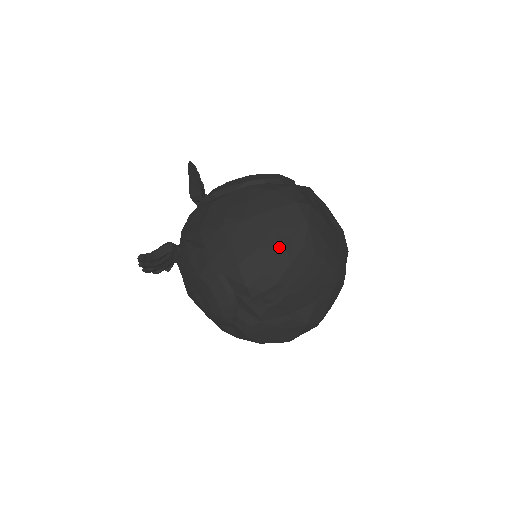
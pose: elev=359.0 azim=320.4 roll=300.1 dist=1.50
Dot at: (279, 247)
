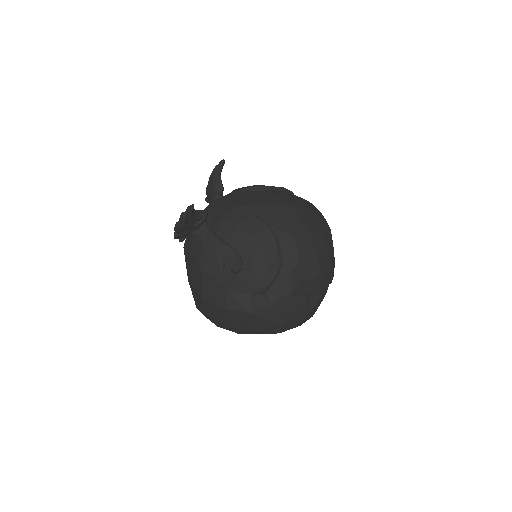
Dot at: (320, 235)
